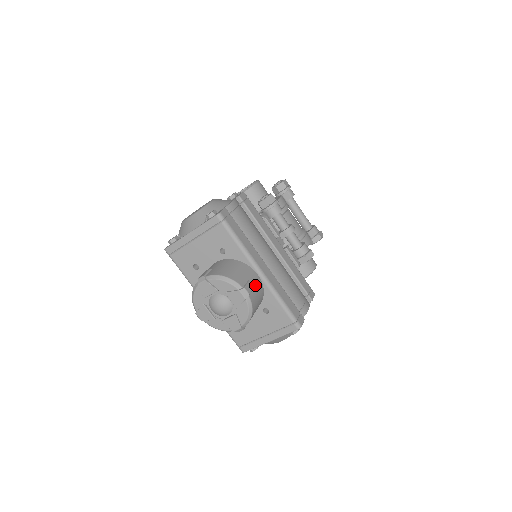
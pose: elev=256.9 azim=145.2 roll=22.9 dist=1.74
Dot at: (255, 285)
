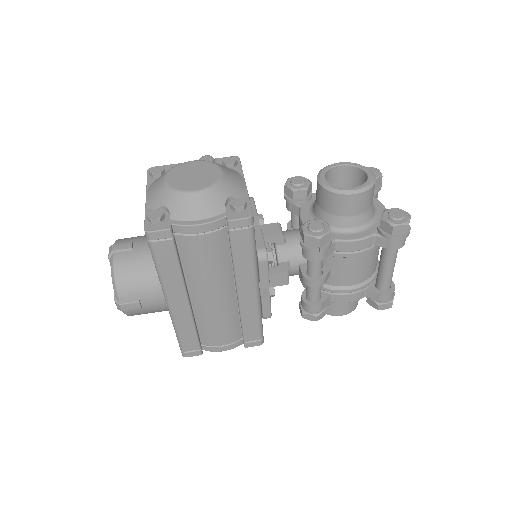
Dot at: (148, 306)
